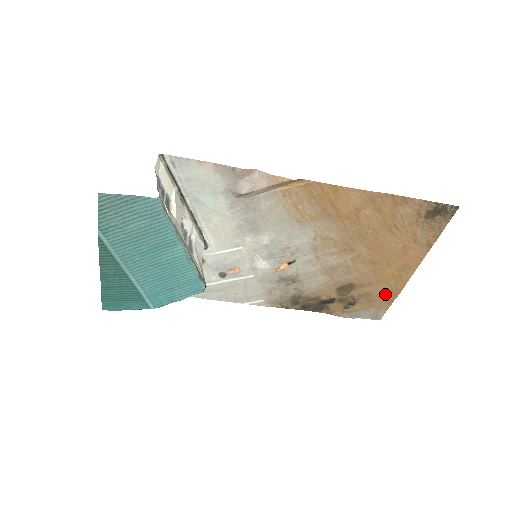
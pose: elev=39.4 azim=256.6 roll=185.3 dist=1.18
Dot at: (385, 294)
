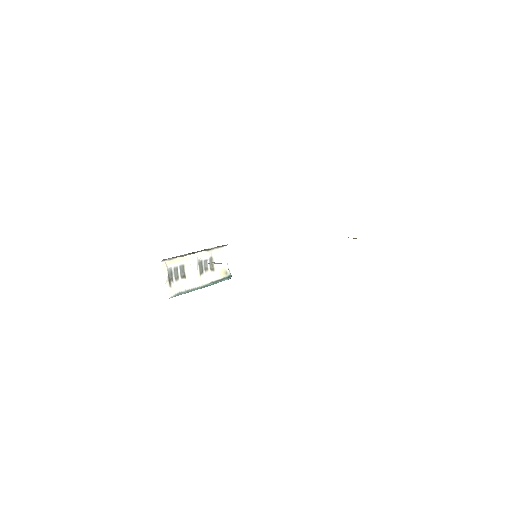
Dot at: occluded
